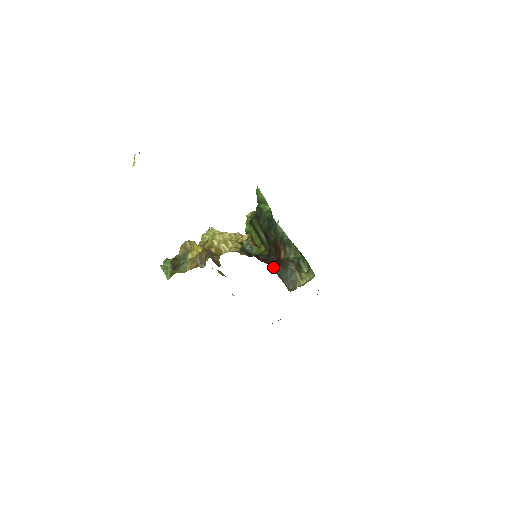
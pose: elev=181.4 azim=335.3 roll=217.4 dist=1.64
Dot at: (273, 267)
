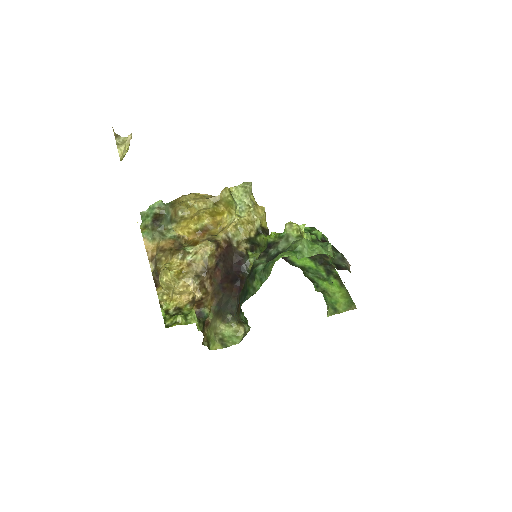
Dot at: (234, 296)
